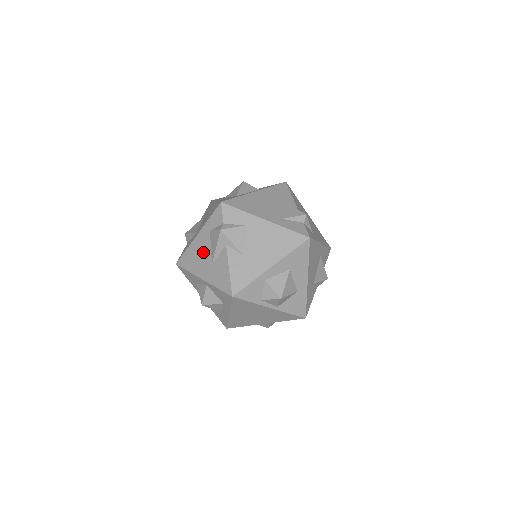
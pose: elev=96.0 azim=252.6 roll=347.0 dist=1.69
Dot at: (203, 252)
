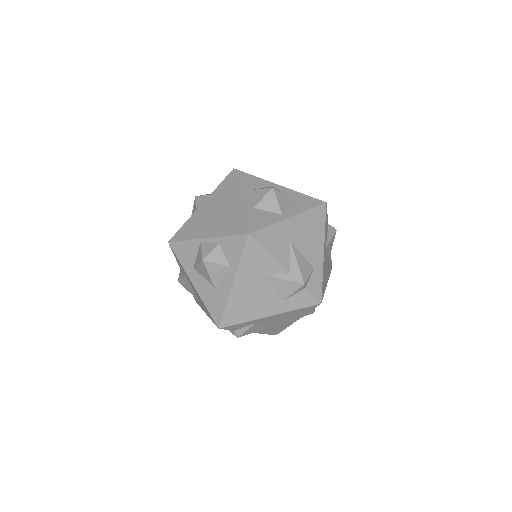
Dot at: occluded
